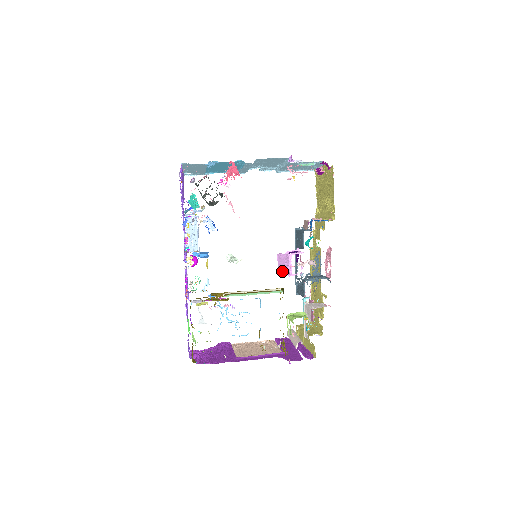
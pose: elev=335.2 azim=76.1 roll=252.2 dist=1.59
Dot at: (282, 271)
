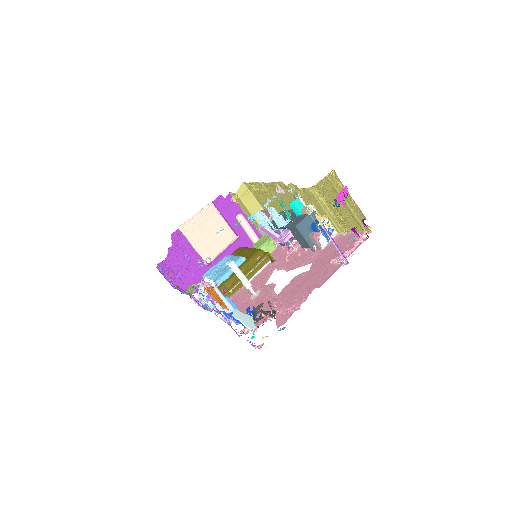
Dot at: occluded
